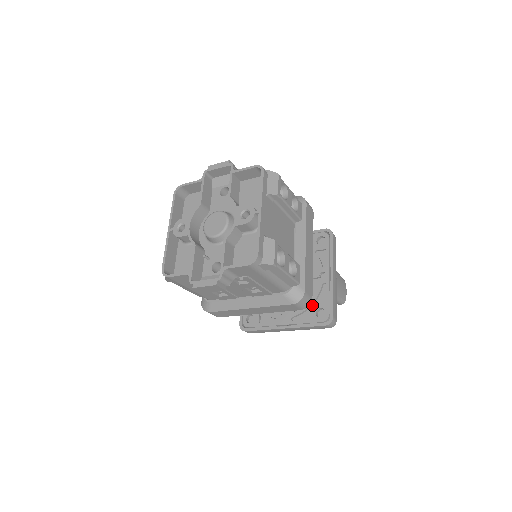
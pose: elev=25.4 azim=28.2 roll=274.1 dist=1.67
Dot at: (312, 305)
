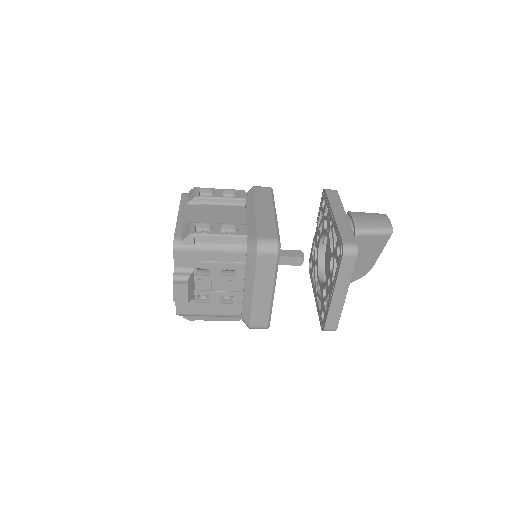
Dot at: (334, 253)
